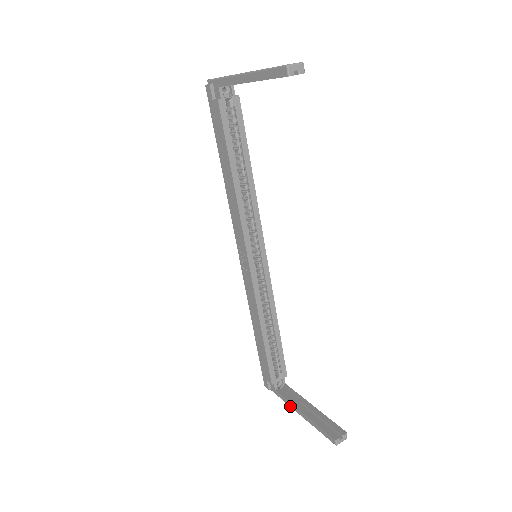
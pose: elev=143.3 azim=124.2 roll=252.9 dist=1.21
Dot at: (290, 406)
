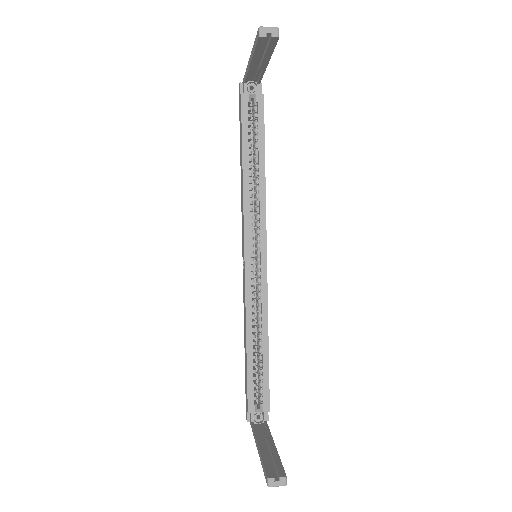
Dot at: (255, 441)
